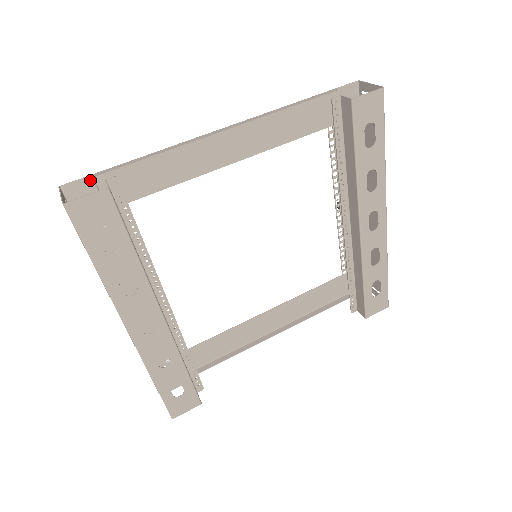
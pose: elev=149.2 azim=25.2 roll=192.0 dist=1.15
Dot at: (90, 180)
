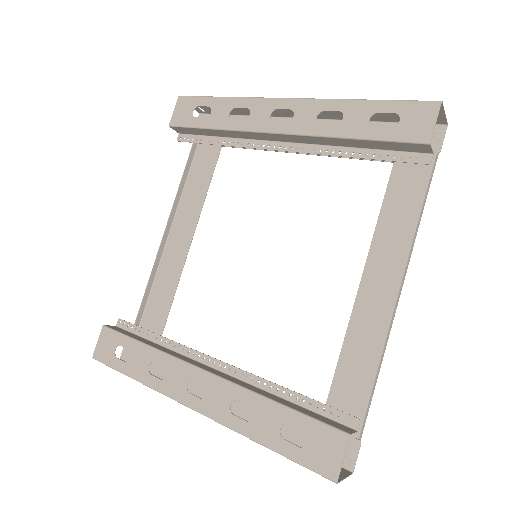
Dot at: occluded
